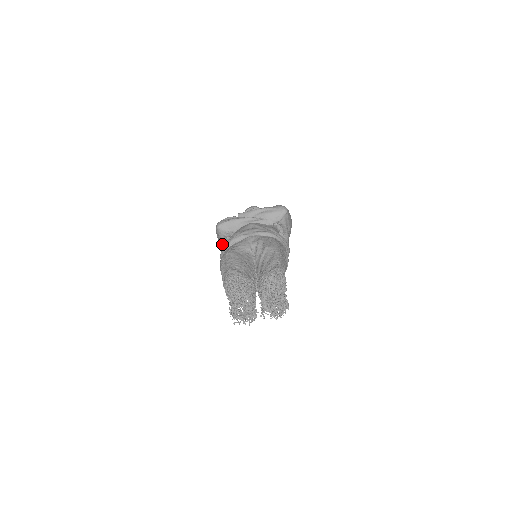
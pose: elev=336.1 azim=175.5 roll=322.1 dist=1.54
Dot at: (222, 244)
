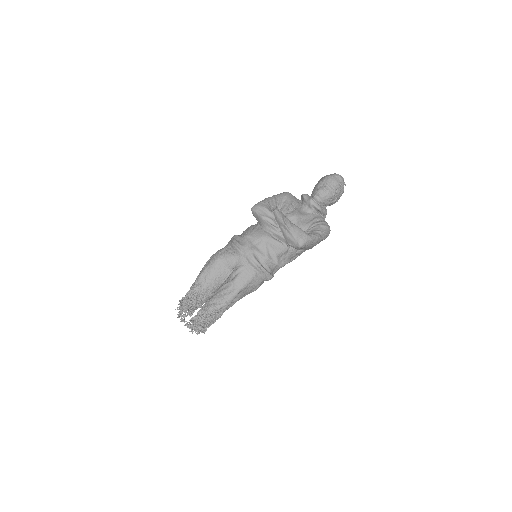
Dot at: occluded
